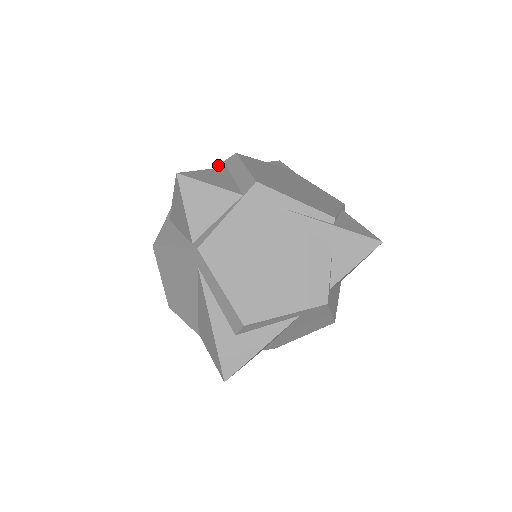
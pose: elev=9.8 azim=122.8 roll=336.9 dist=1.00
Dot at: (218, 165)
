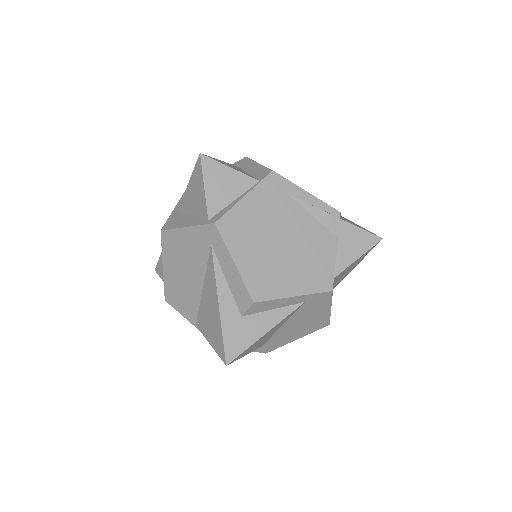
Dot at: occluded
